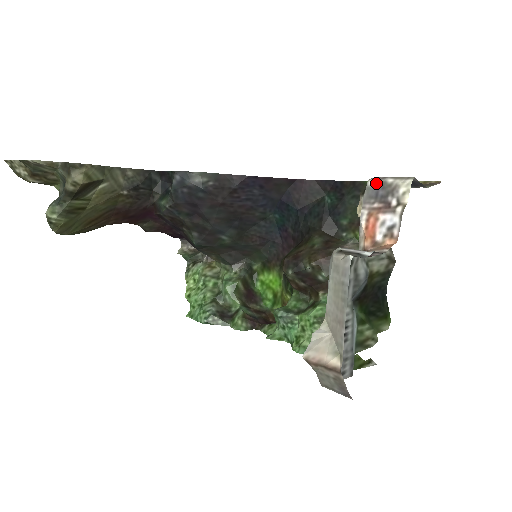
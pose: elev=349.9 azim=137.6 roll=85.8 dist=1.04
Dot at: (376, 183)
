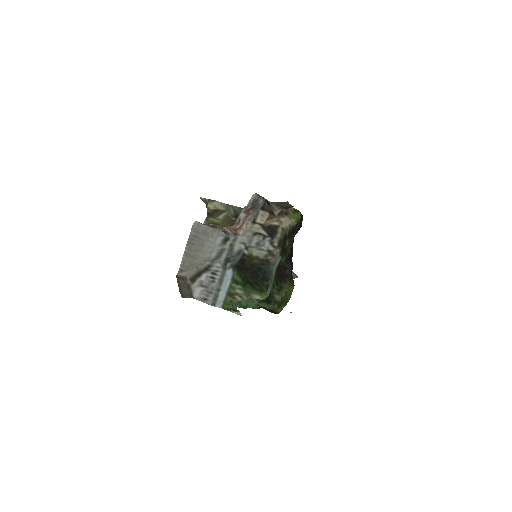
Dot at: (259, 201)
